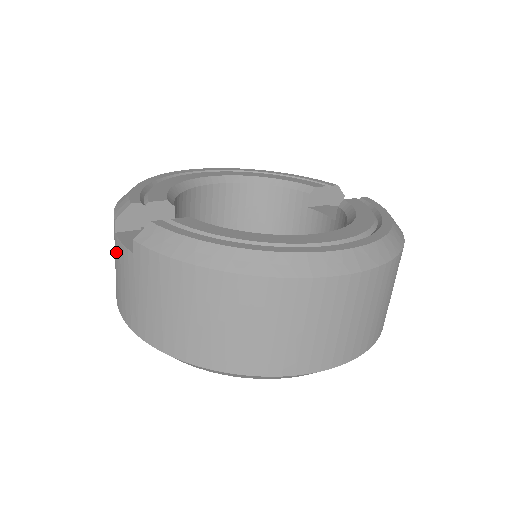
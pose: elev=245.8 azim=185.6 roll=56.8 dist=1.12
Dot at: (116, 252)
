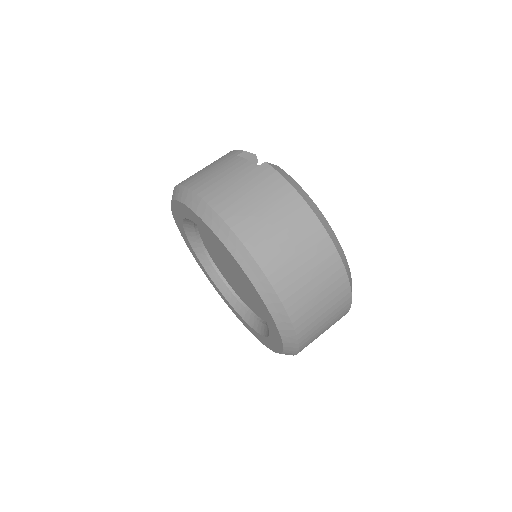
Dot at: (227, 163)
